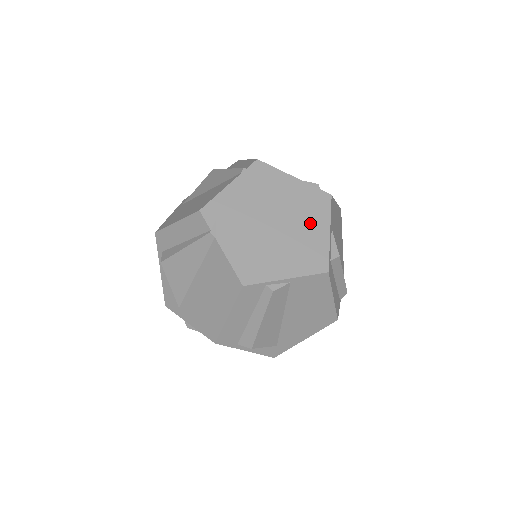
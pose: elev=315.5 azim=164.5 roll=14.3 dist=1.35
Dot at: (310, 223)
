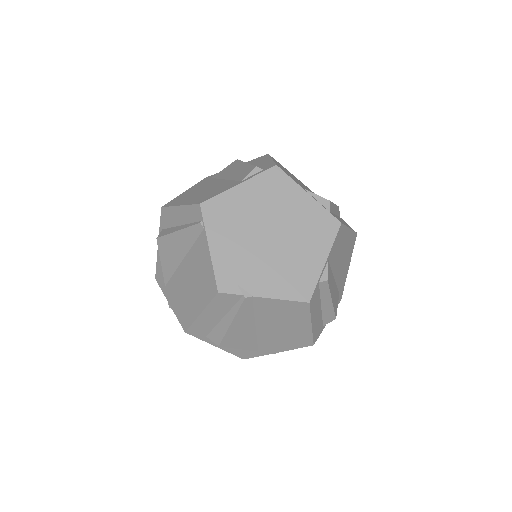
Dot at: (290, 204)
